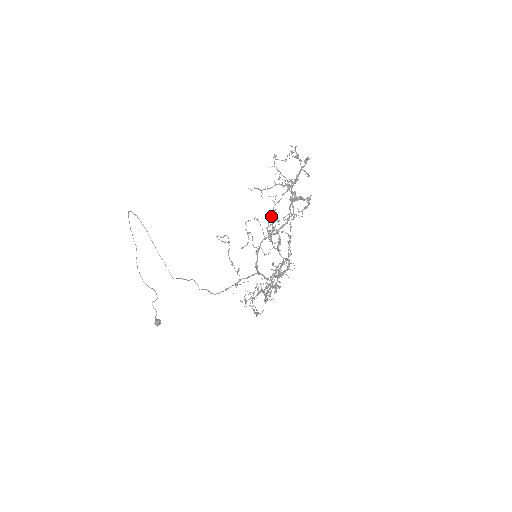
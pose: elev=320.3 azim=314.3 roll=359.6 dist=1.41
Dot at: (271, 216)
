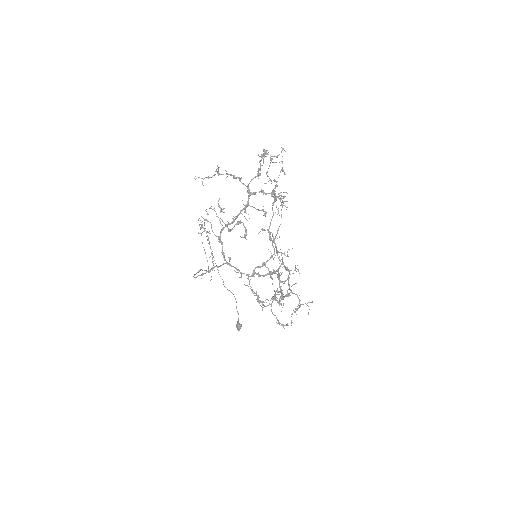
Dot at: occluded
